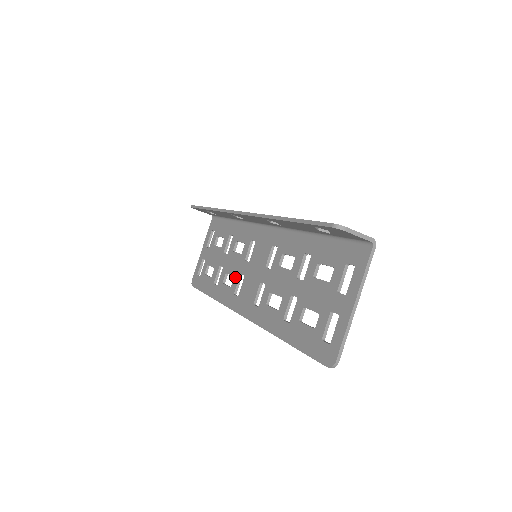
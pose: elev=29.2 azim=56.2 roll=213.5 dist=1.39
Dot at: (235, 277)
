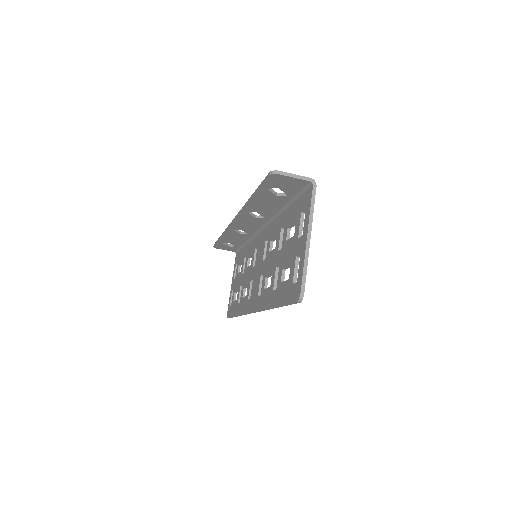
Dot at: (248, 286)
